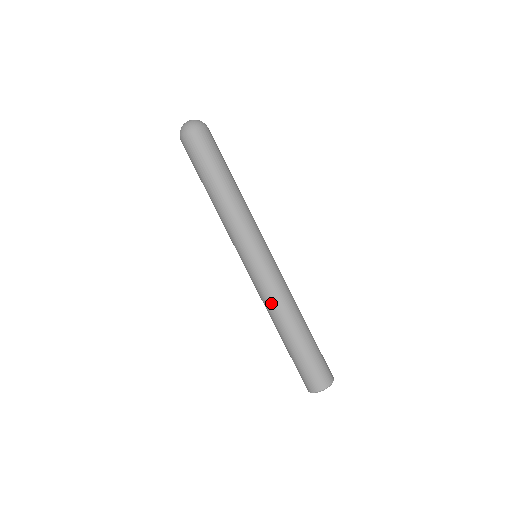
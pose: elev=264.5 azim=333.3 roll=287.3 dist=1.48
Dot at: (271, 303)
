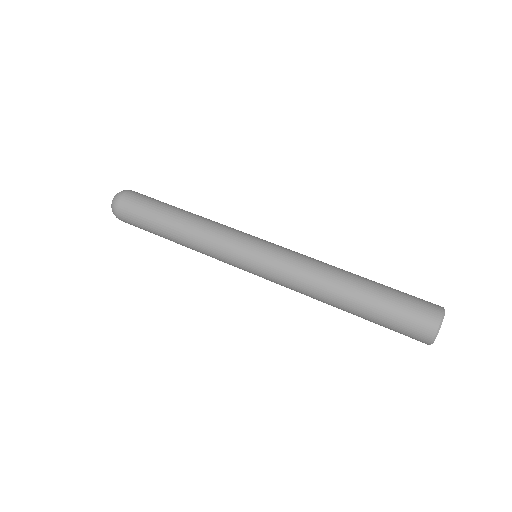
Dot at: (301, 286)
